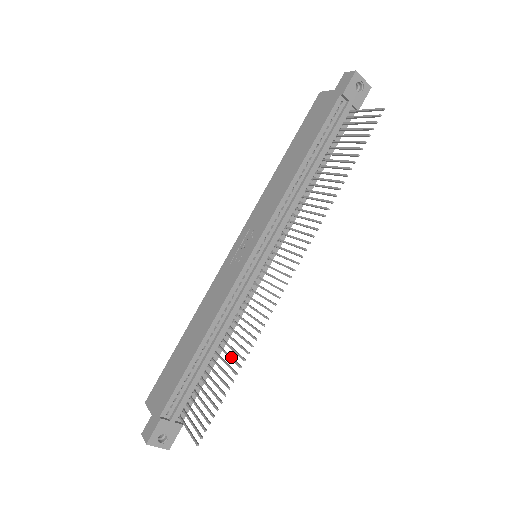
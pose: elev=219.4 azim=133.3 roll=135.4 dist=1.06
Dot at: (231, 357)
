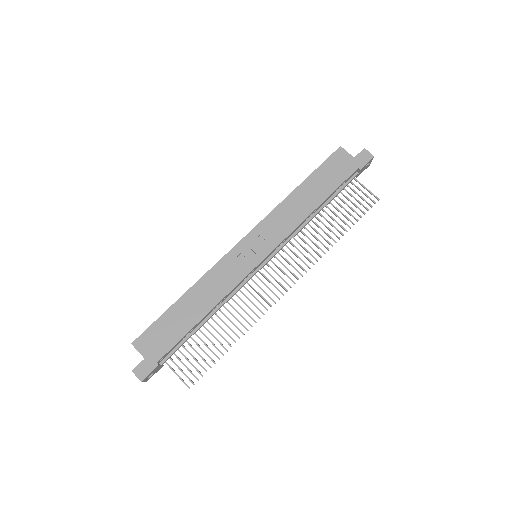
Dot at: occluded
